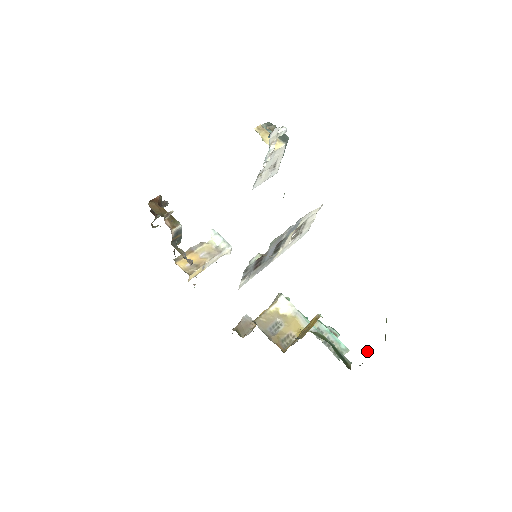
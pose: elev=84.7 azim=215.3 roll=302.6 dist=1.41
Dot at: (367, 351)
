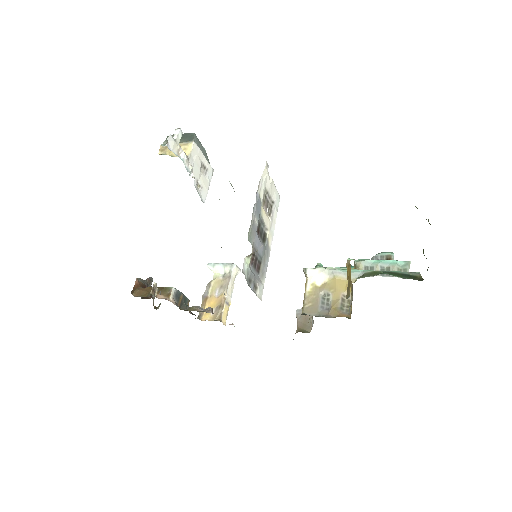
Dot at: occluded
